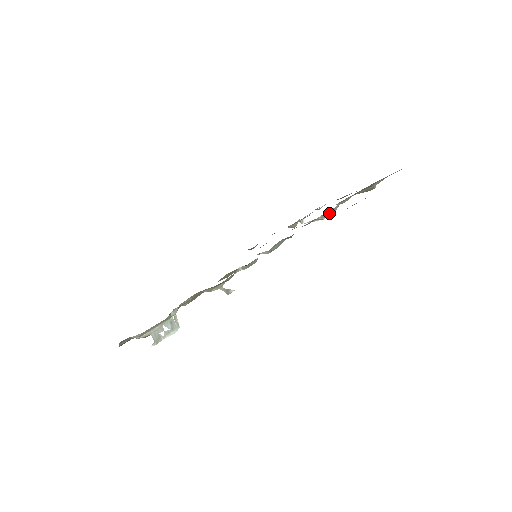
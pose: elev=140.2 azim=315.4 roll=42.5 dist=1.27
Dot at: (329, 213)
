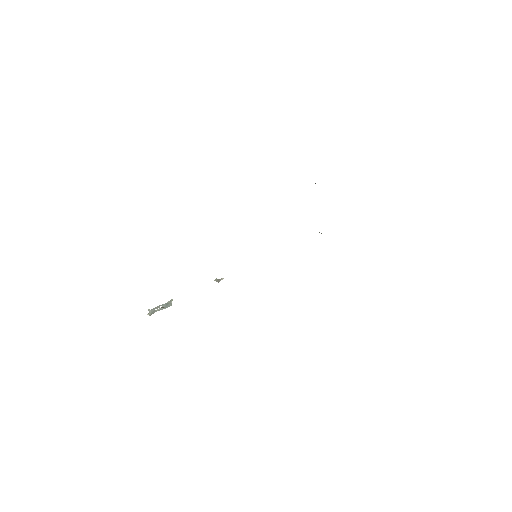
Dot at: occluded
